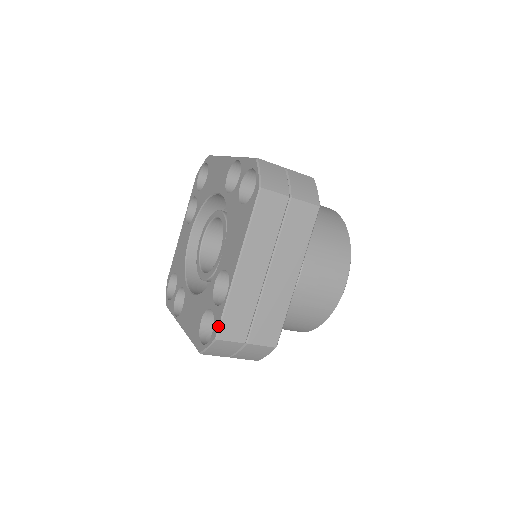
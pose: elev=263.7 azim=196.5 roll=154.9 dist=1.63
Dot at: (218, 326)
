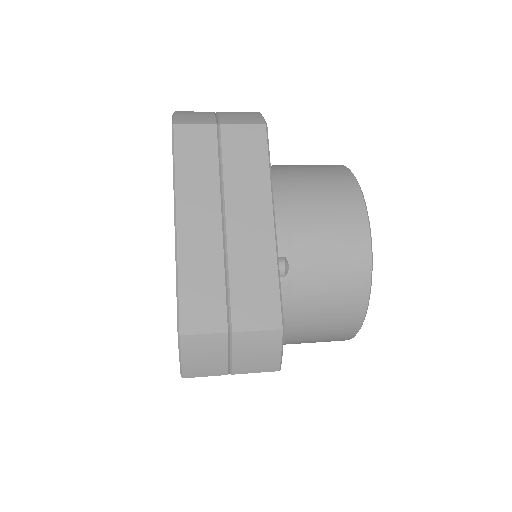
Dot at: occluded
